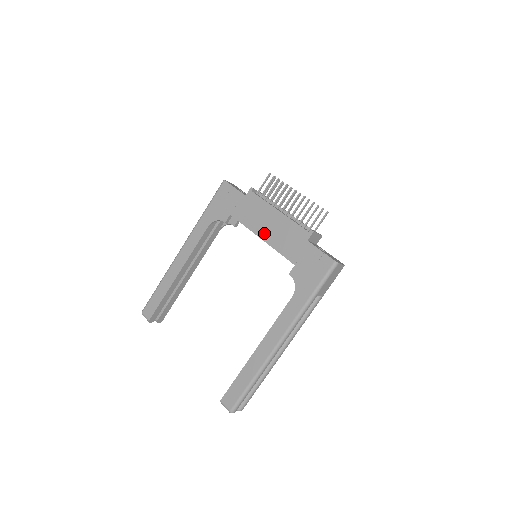
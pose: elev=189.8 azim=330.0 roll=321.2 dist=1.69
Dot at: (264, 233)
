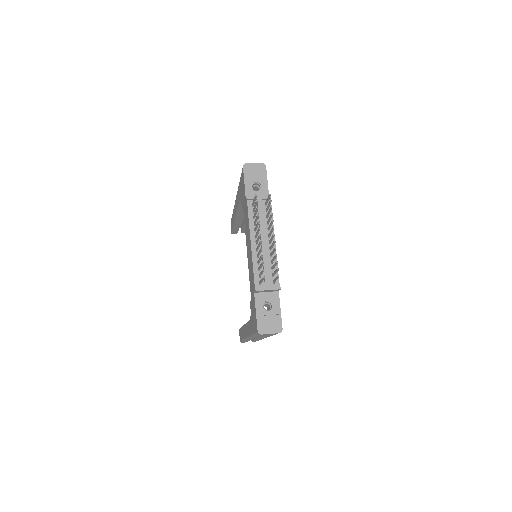
Dot at: (247, 250)
